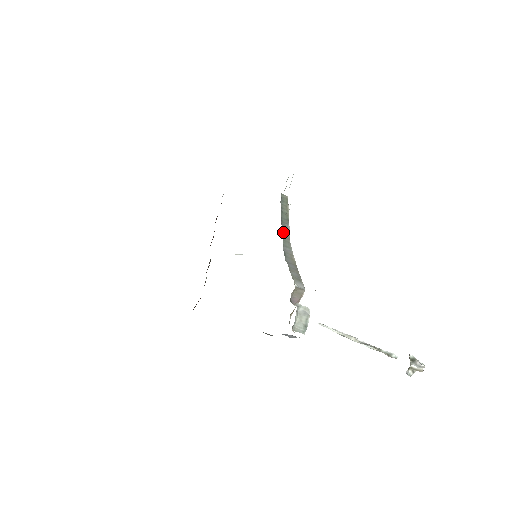
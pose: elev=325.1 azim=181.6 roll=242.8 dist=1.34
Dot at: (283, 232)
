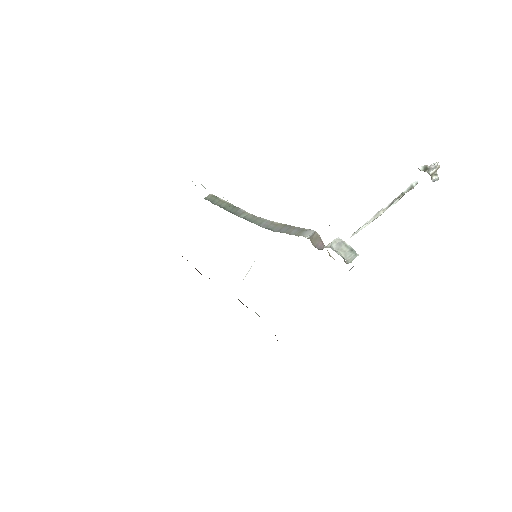
Dot at: (245, 218)
